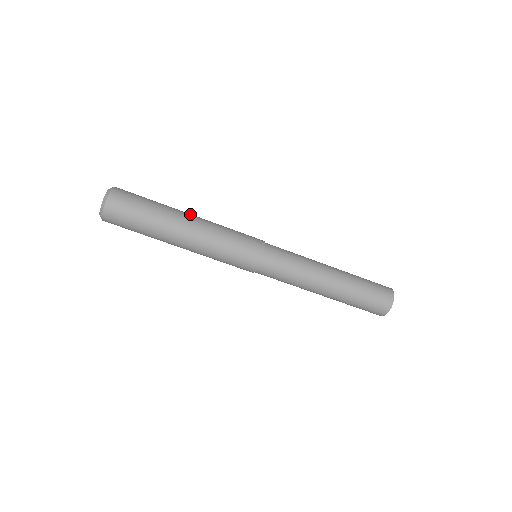
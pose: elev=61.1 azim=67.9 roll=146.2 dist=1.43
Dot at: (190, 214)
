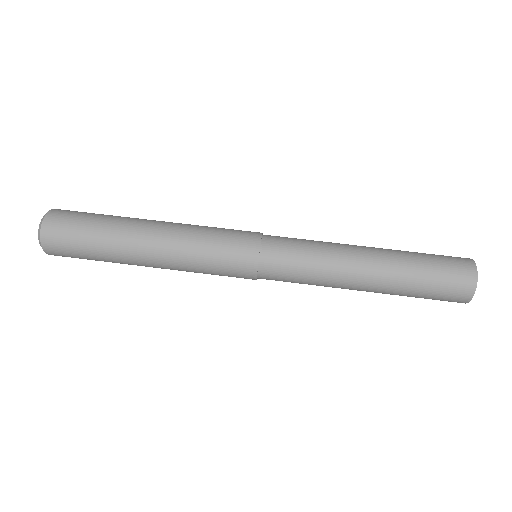
Dot at: occluded
